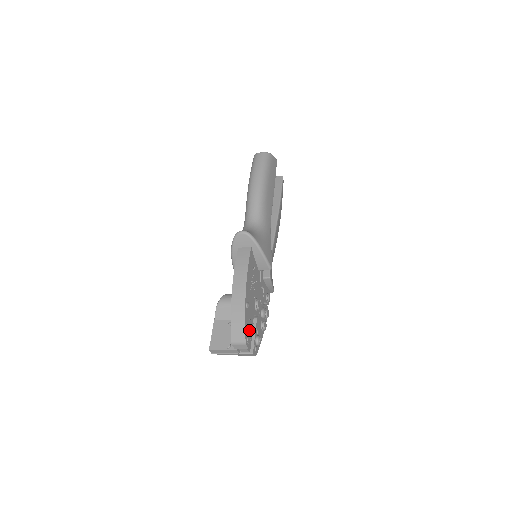
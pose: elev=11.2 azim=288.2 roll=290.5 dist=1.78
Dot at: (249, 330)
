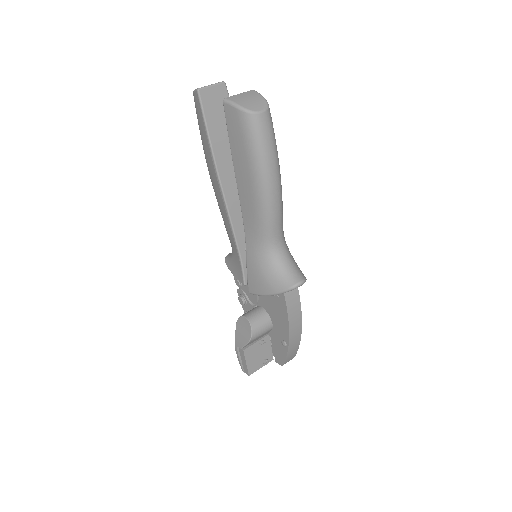
Dot at: occluded
